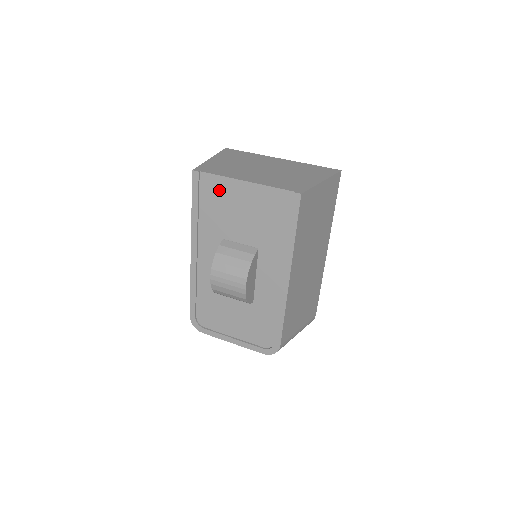
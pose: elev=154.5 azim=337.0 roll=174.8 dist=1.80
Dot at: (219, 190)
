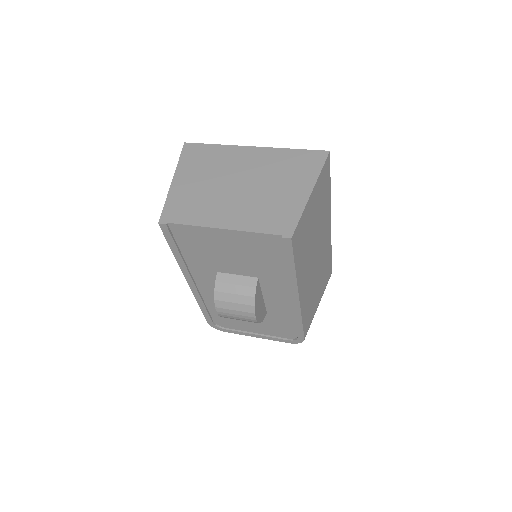
Dot at: (196, 237)
